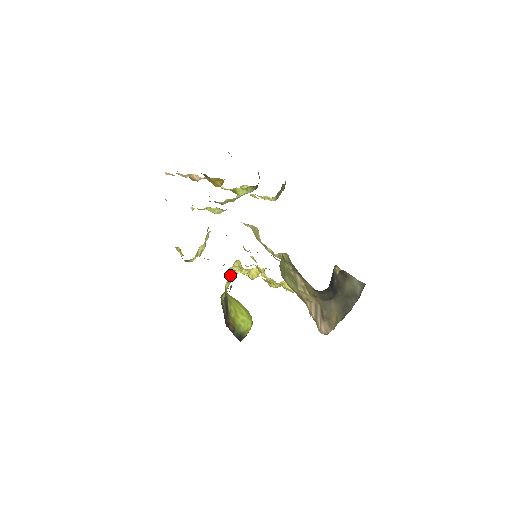
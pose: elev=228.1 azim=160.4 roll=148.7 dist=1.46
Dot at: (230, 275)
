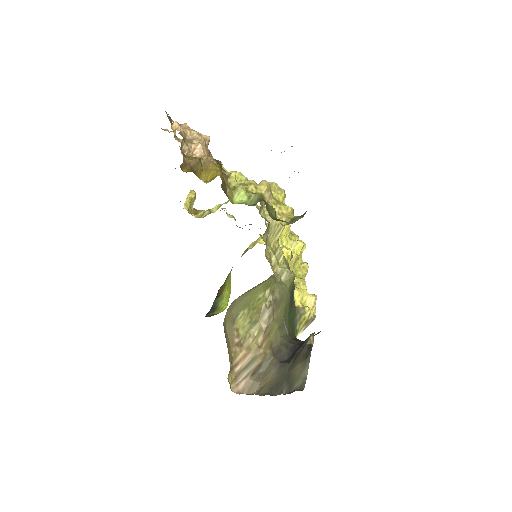
Dot at: (260, 238)
